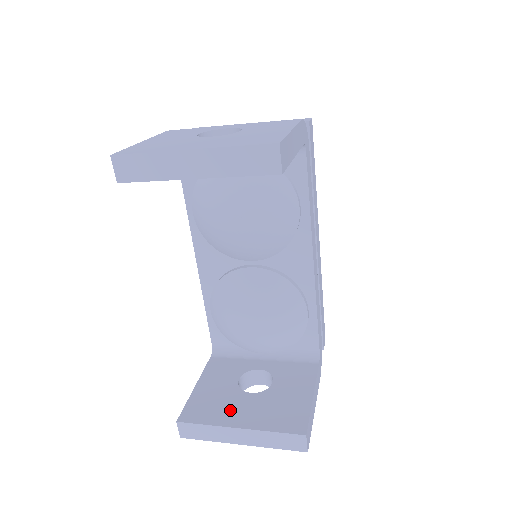
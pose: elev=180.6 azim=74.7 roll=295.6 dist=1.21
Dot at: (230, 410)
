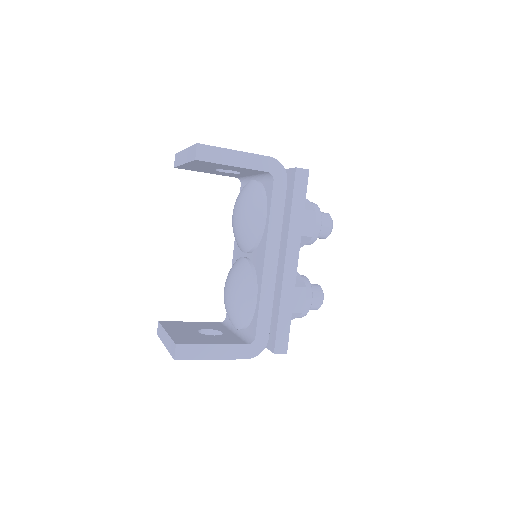
Dot at: (179, 329)
